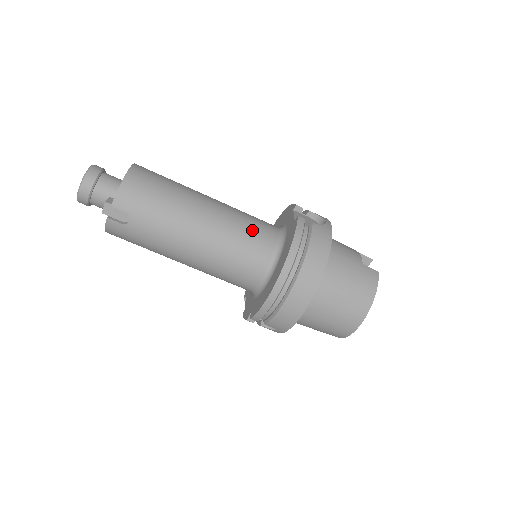
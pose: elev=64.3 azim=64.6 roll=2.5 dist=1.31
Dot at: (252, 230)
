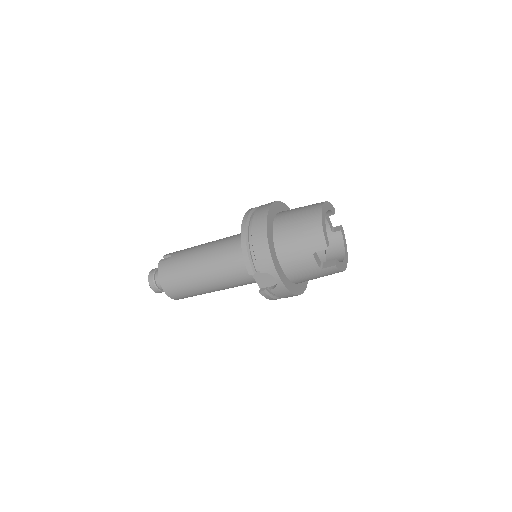
Dot at: (244, 282)
